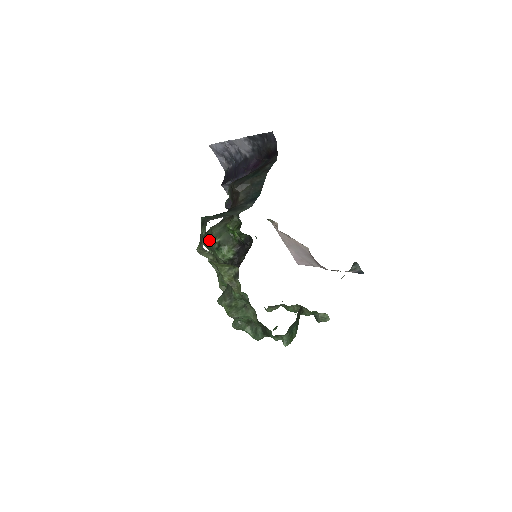
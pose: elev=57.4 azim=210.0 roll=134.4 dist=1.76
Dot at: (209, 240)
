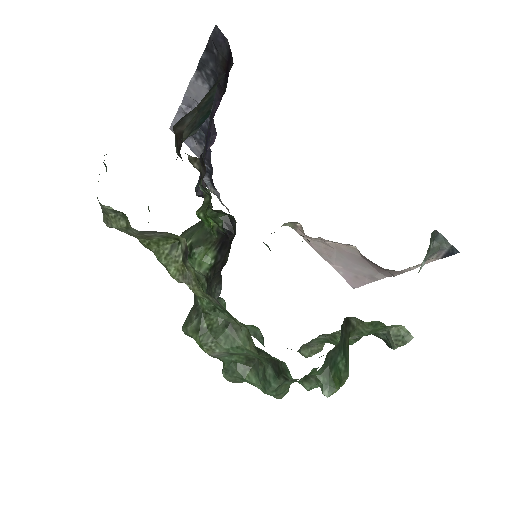
Dot at: occluded
